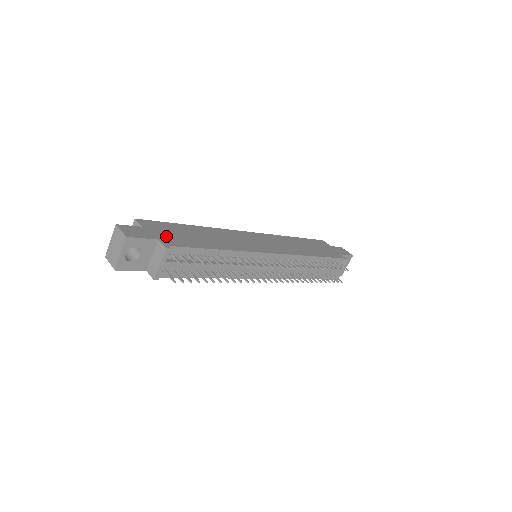
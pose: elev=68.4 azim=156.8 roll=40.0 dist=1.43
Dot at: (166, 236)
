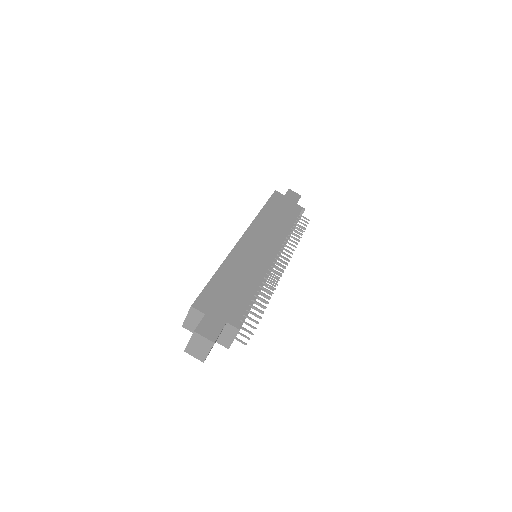
Dot at: (225, 311)
